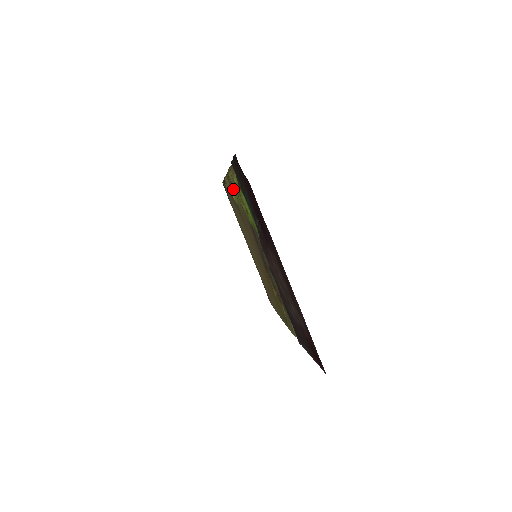
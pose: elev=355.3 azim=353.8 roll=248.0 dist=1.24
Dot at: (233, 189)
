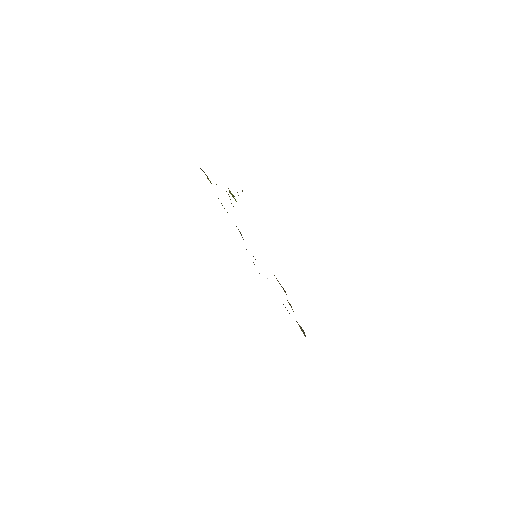
Dot at: occluded
